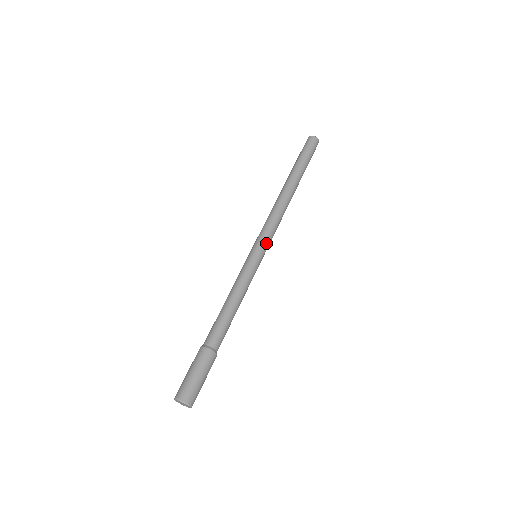
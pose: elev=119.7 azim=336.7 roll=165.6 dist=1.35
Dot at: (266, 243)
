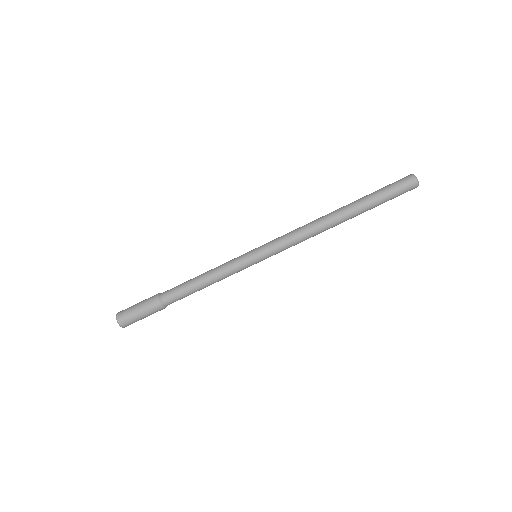
Dot at: (270, 251)
